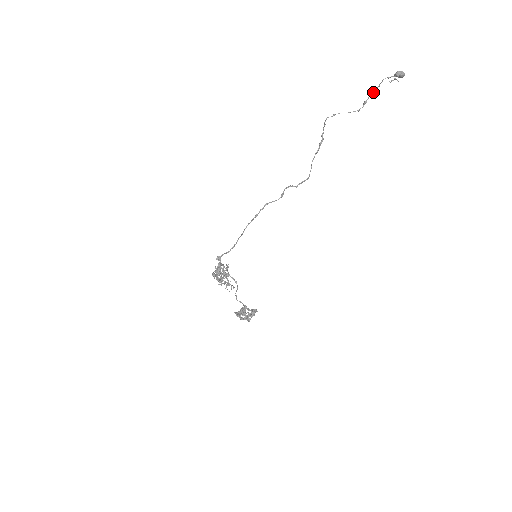
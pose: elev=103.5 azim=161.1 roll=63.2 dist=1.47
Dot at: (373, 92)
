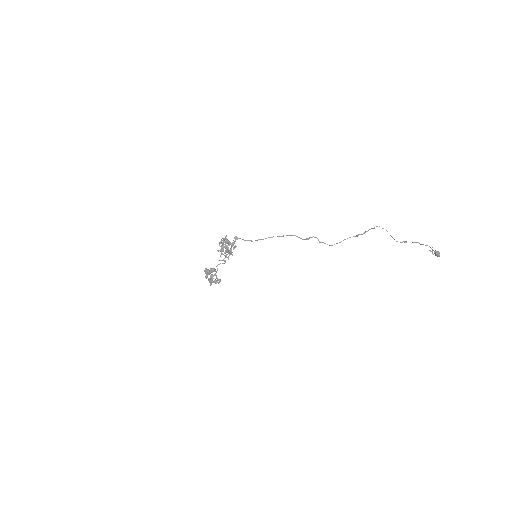
Dot at: occluded
